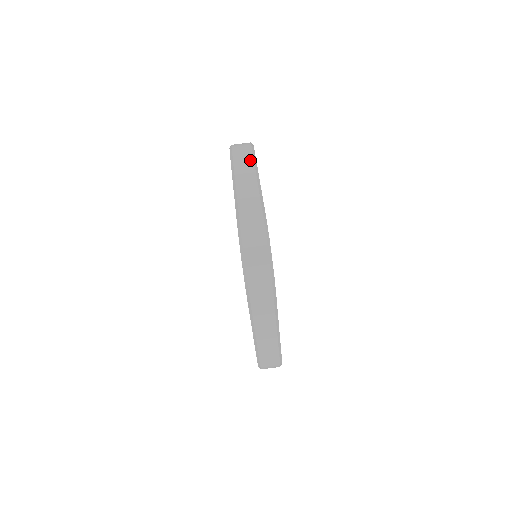
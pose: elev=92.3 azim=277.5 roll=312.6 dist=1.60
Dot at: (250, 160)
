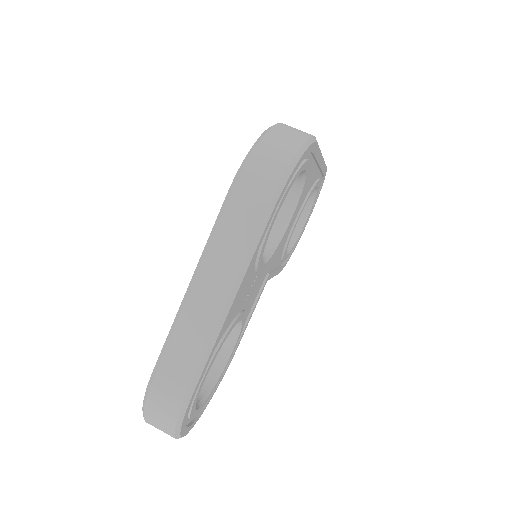
Dot at: occluded
